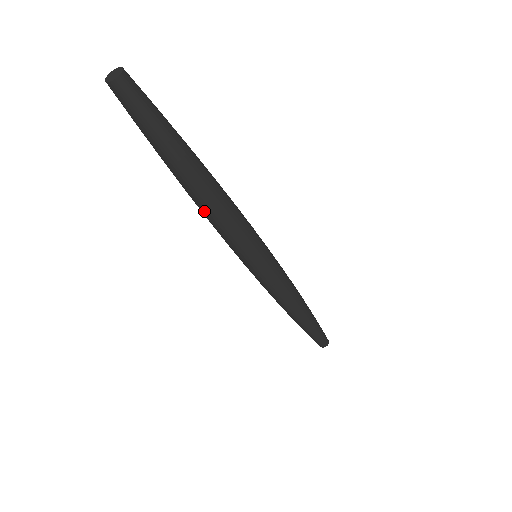
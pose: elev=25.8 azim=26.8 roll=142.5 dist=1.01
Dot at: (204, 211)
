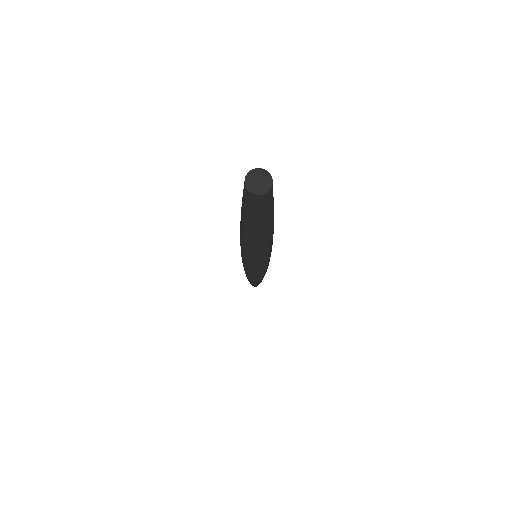
Dot at: (263, 251)
